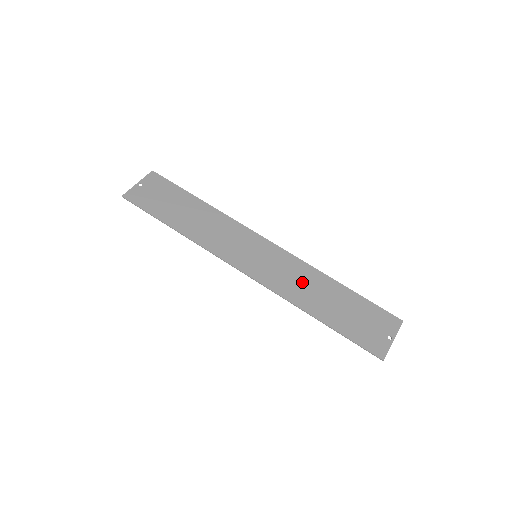
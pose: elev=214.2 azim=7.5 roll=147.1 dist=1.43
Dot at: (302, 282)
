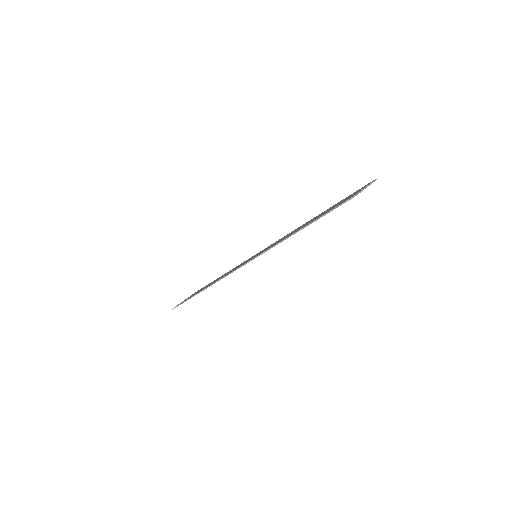
Dot at: occluded
